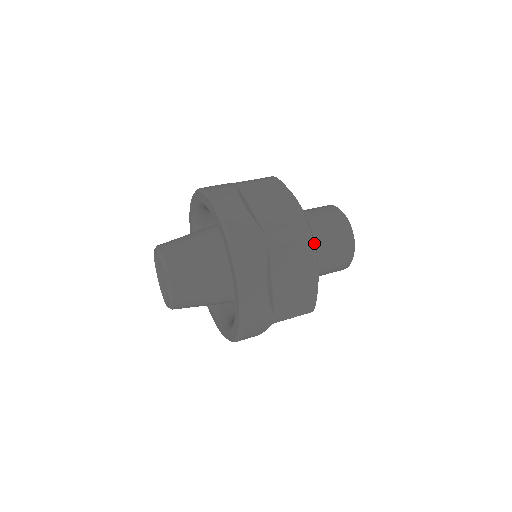
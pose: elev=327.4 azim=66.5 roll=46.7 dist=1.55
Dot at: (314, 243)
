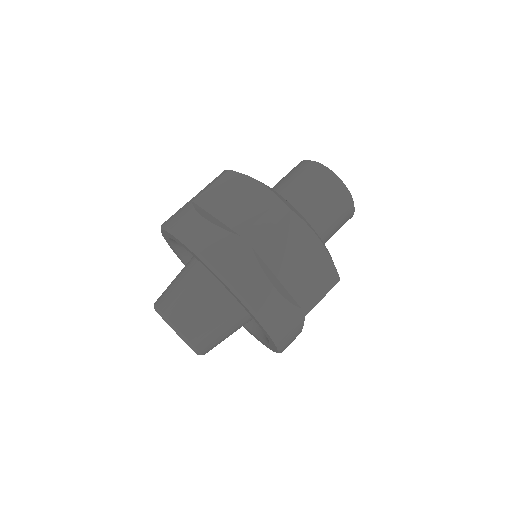
Dot at: occluded
